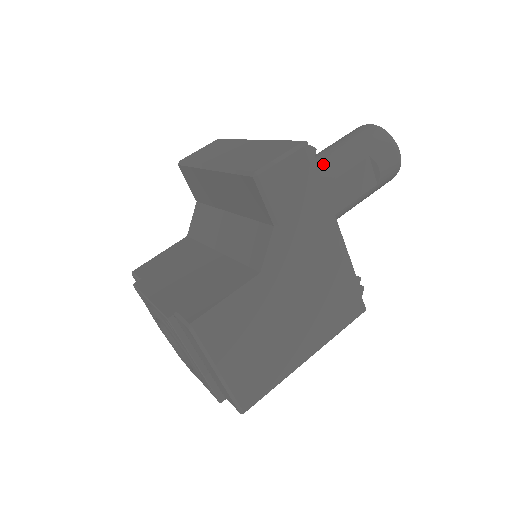
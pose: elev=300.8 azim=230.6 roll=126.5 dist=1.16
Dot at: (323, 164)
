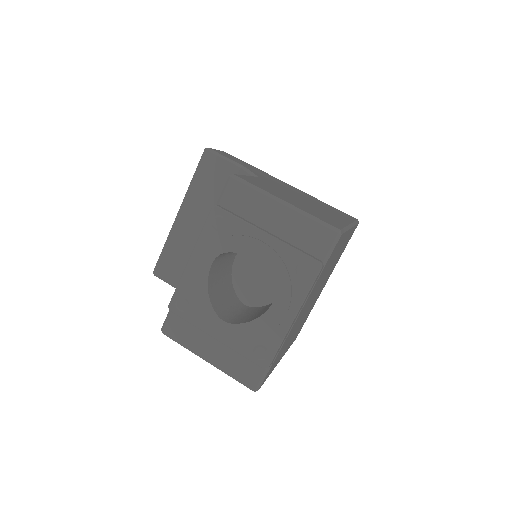
Dot at: occluded
